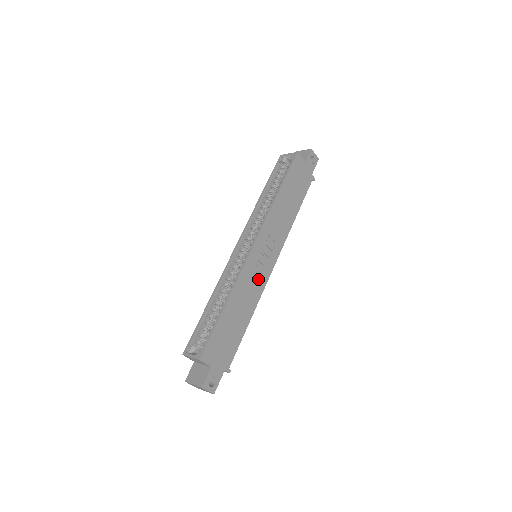
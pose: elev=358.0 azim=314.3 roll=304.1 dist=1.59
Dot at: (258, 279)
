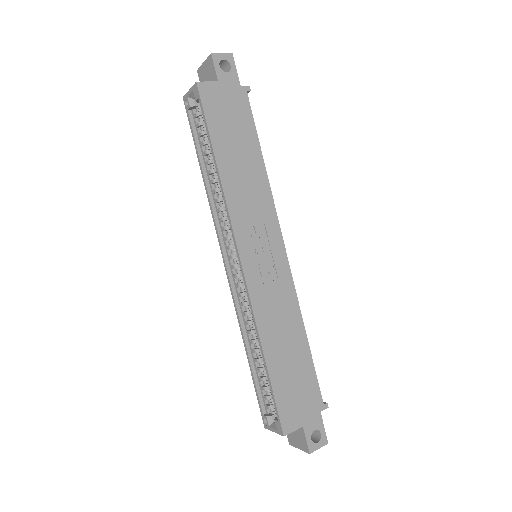
Dot at: (278, 287)
